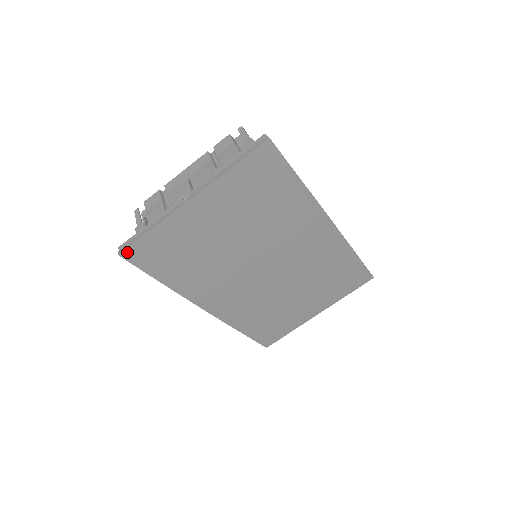
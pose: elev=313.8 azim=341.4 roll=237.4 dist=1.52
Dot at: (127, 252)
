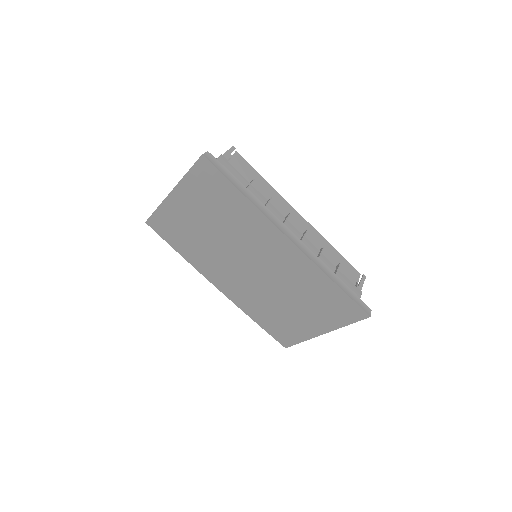
Dot at: (149, 222)
